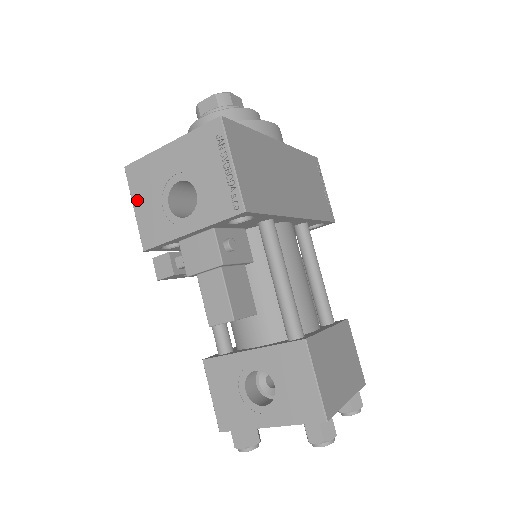
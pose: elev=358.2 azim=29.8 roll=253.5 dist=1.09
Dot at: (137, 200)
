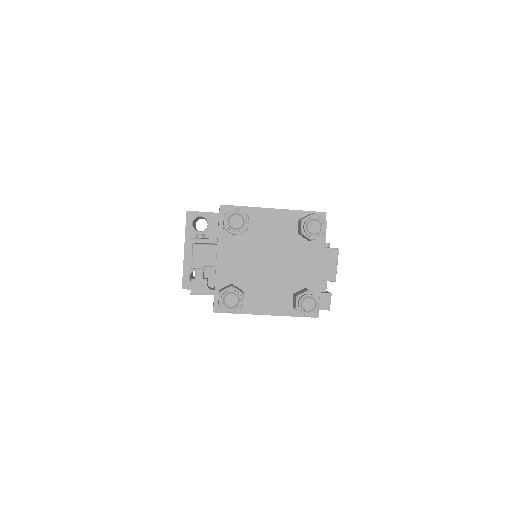
Dot at: occluded
